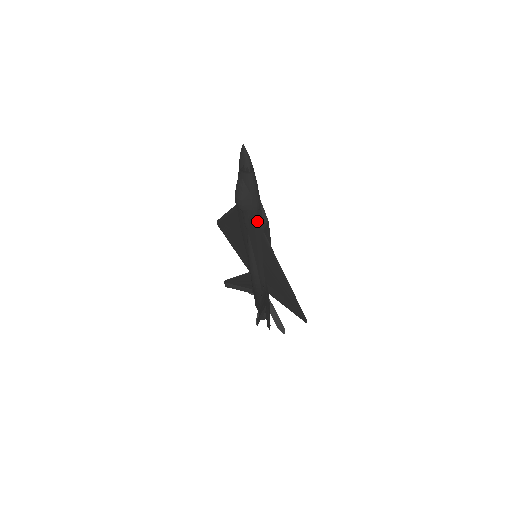
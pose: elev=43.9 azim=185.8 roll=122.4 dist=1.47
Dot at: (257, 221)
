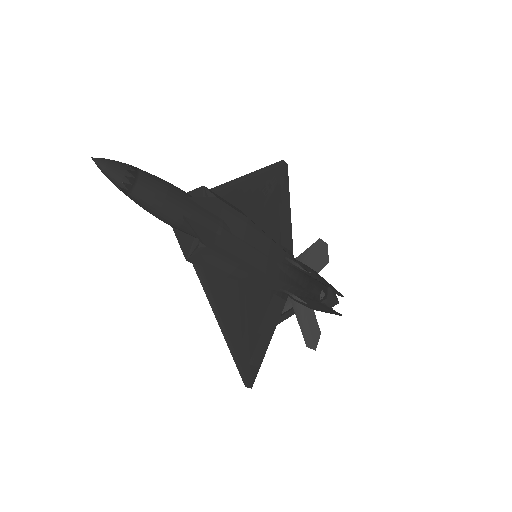
Dot at: (182, 245)
